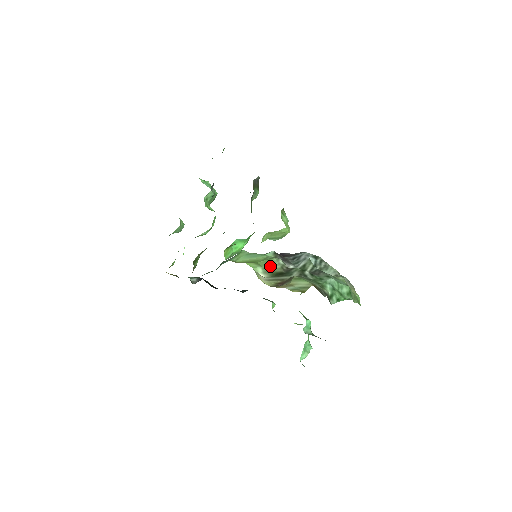
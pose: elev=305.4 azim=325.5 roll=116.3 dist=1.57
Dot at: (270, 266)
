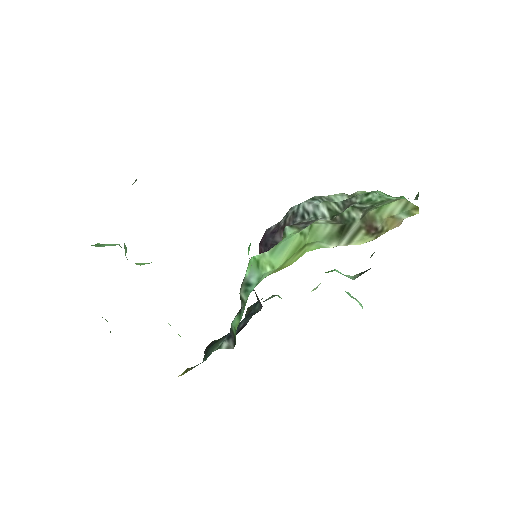
Dot at: (323, 233)
